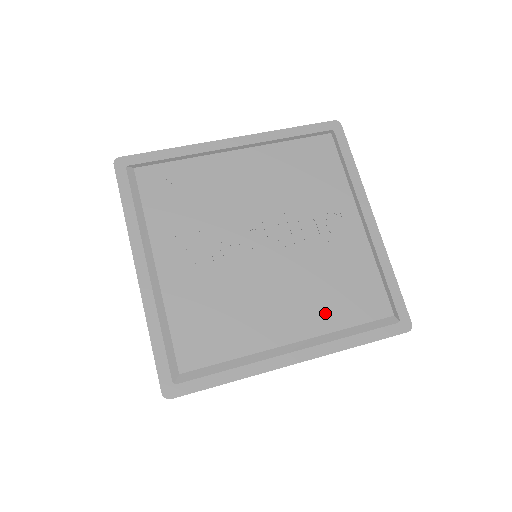
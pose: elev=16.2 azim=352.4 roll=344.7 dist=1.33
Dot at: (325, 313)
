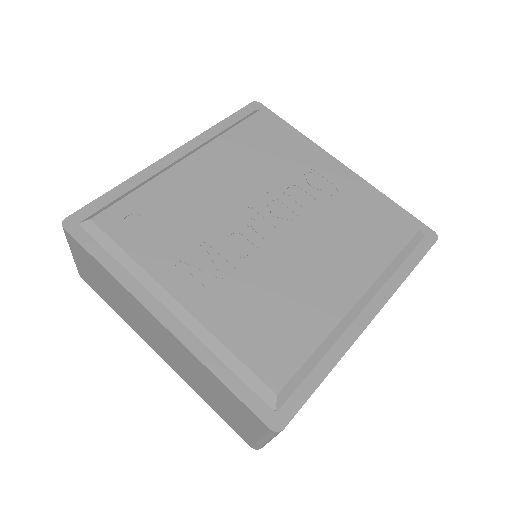
Dot at: (365, 259)
